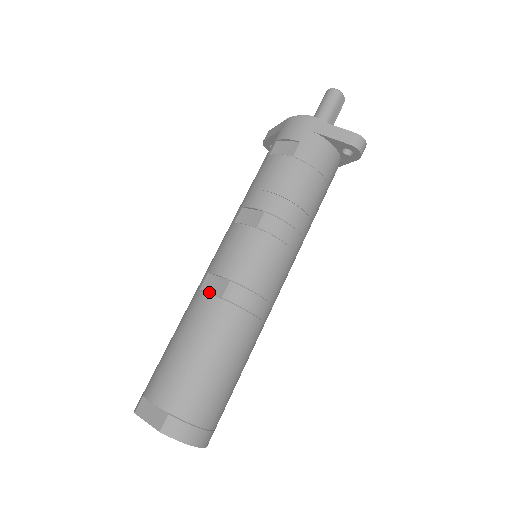
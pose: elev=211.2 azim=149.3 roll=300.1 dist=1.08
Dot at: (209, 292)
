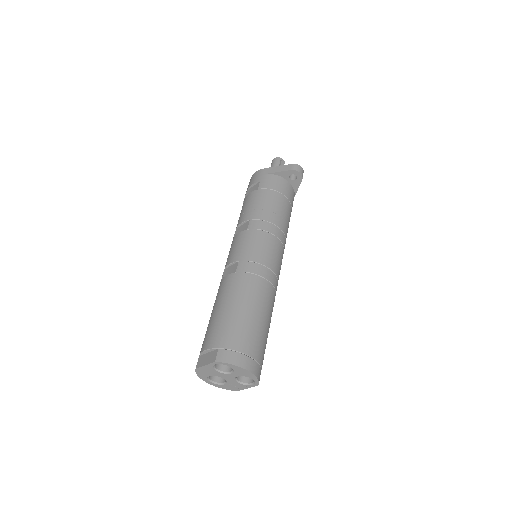
Dot at: (227, 276)
